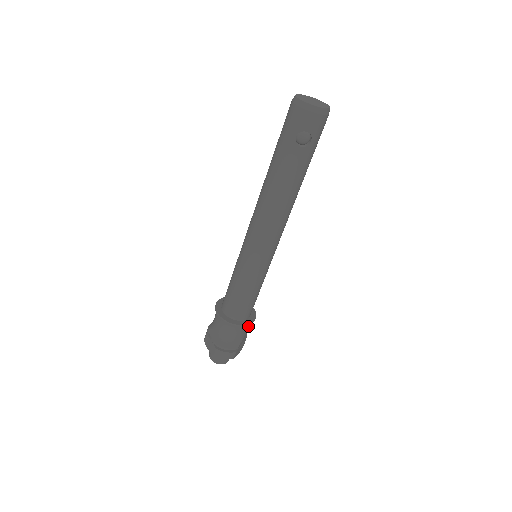
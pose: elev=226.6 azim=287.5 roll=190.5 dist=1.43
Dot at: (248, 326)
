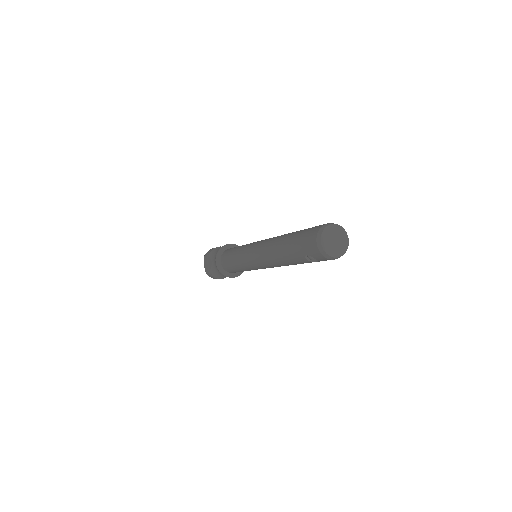
Dot at: occluded
